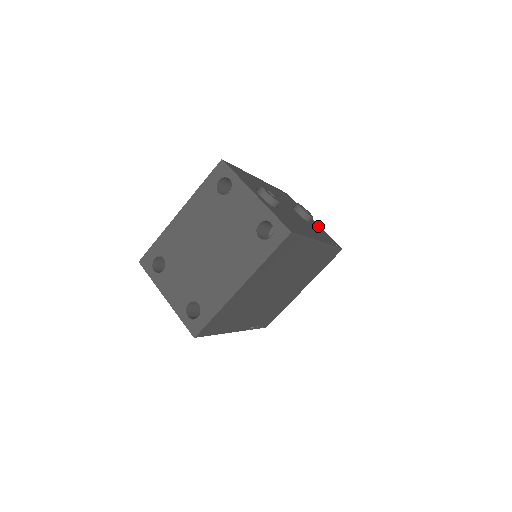
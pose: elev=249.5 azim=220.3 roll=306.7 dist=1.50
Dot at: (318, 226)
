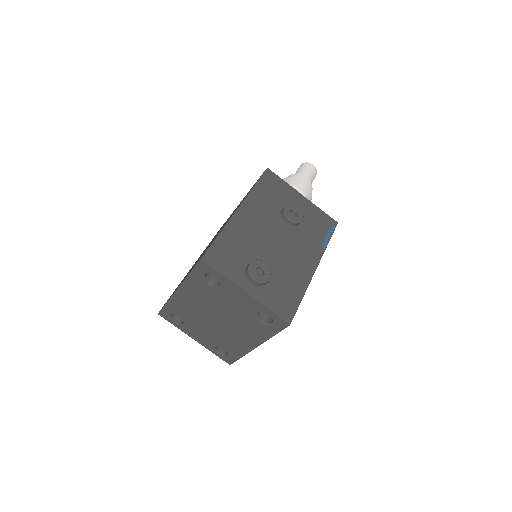
Dot at: (309, 207)
